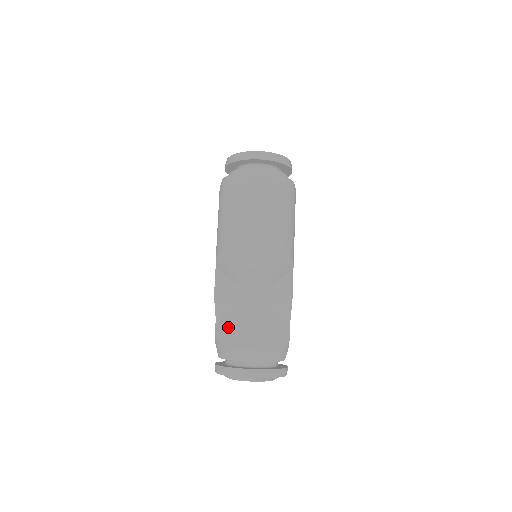
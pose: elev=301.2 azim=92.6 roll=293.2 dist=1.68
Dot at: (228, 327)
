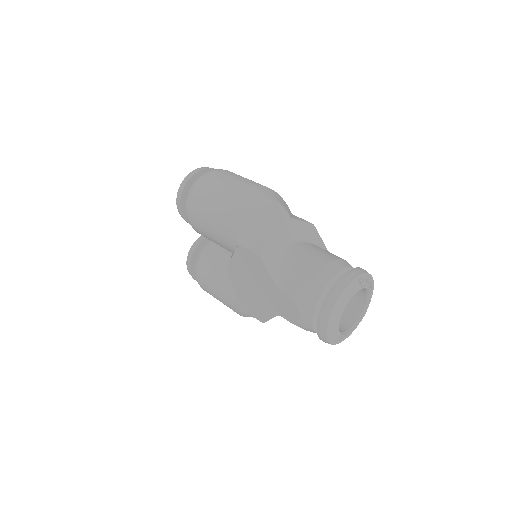
Dot at: (295, 274)
